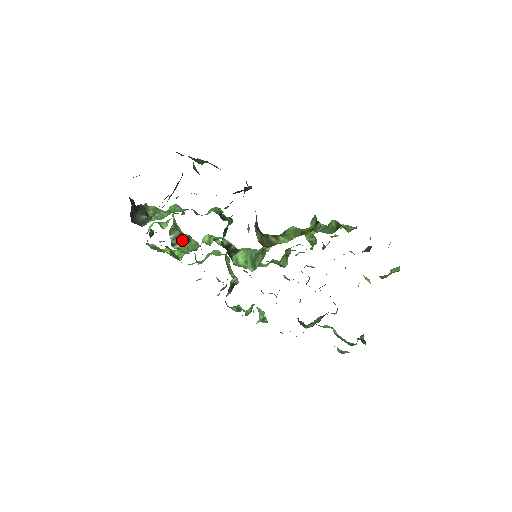
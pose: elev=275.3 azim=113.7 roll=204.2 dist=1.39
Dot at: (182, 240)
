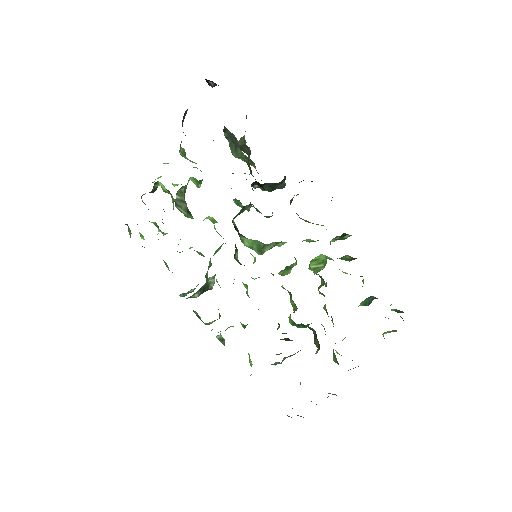
Dot at: (185, 207)
